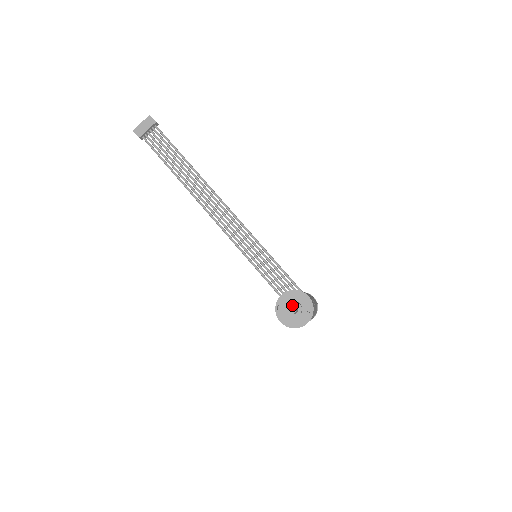
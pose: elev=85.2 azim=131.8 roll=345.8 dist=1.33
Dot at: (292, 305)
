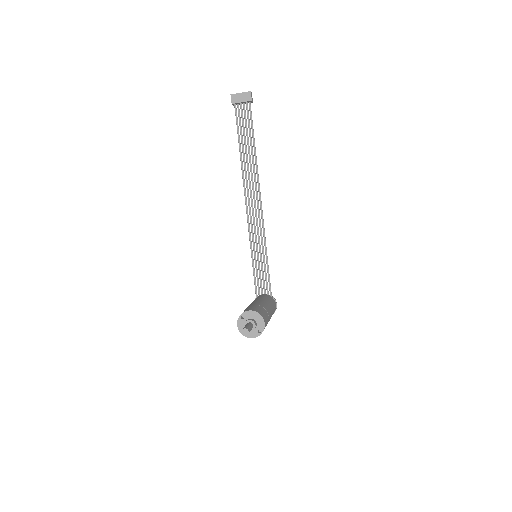
Dot at: (248, 330)
